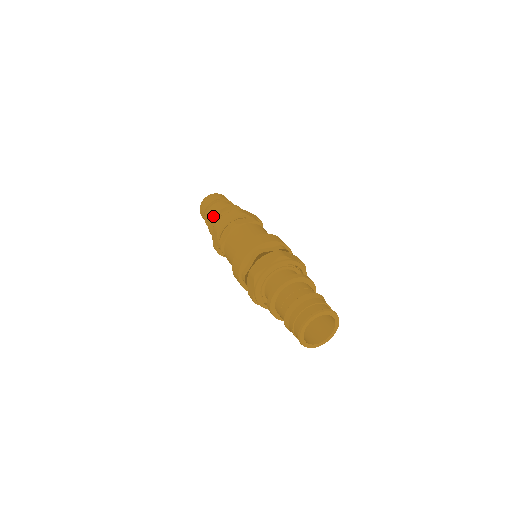
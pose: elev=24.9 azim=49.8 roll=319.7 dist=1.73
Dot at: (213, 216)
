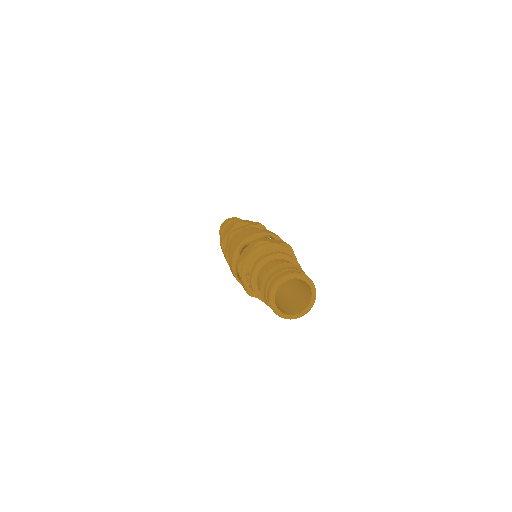
Dot at: occluded
